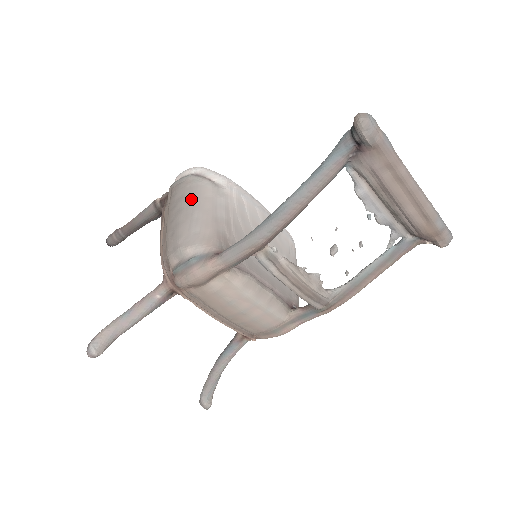
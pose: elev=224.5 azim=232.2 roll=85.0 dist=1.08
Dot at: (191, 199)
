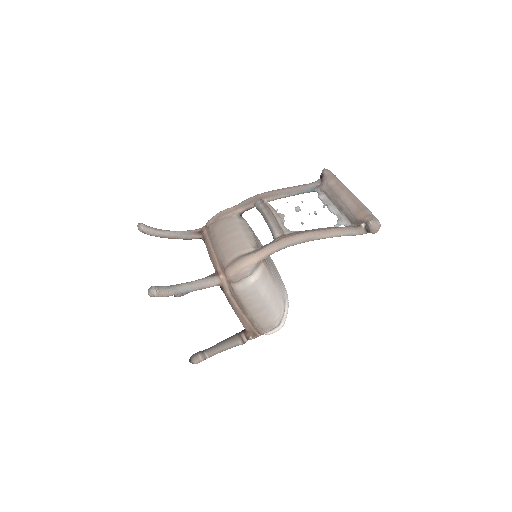
Dot at: occluded
